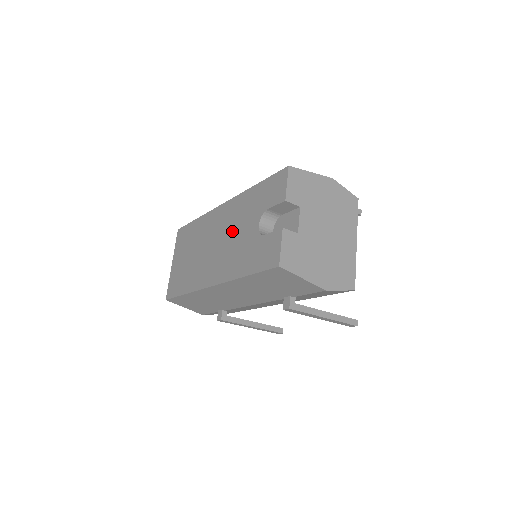
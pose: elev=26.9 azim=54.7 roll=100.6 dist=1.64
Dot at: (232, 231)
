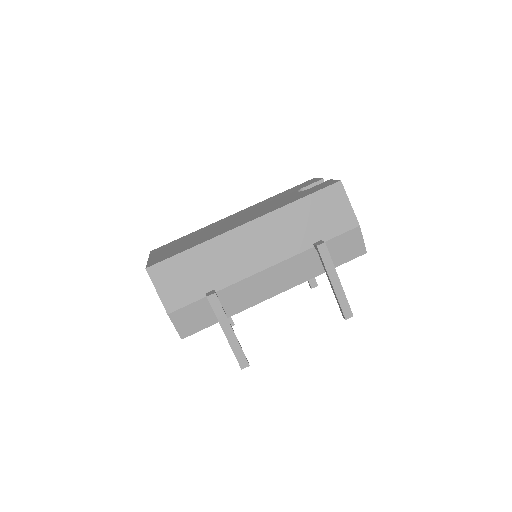
Dot at: (261, 207)
